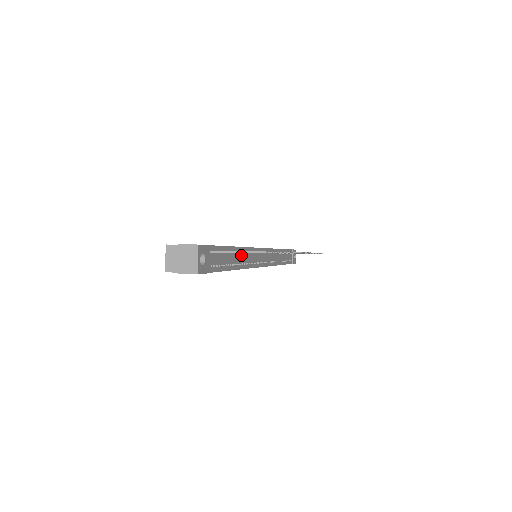
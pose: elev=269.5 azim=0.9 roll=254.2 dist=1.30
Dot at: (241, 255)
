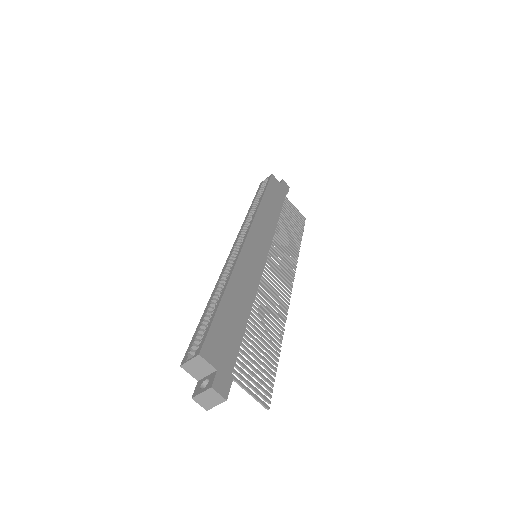
Dot at: occluded
